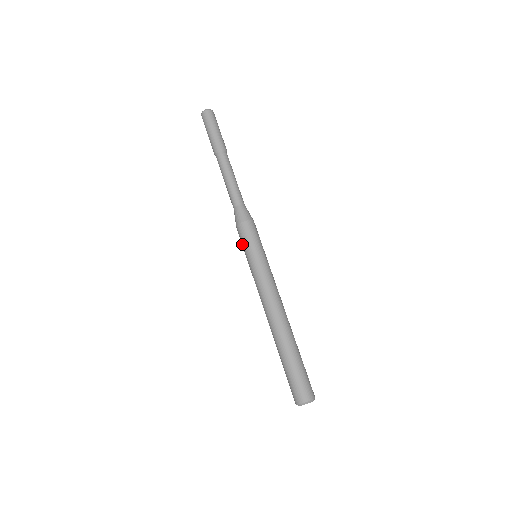
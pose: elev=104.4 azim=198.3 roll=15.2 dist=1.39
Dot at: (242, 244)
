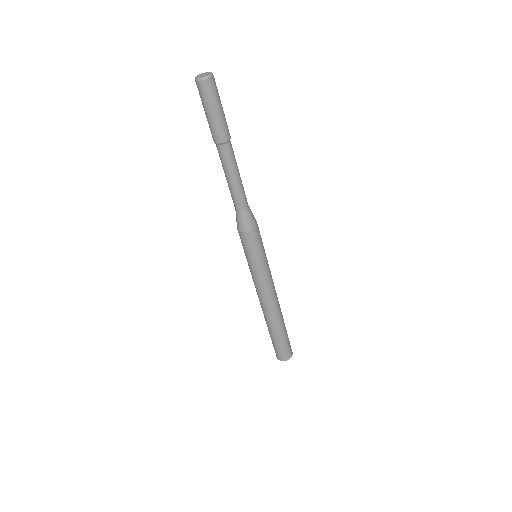
Dot at: occluded
